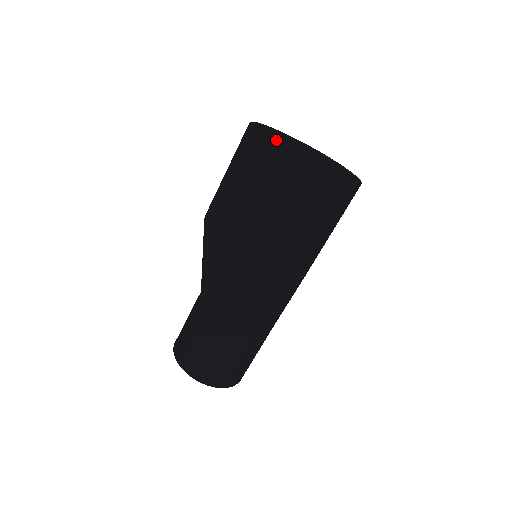
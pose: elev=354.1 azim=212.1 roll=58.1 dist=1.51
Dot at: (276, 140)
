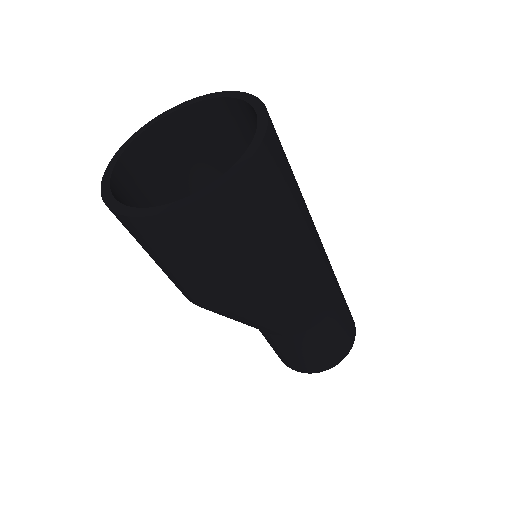
Dot at: (129, 163)
